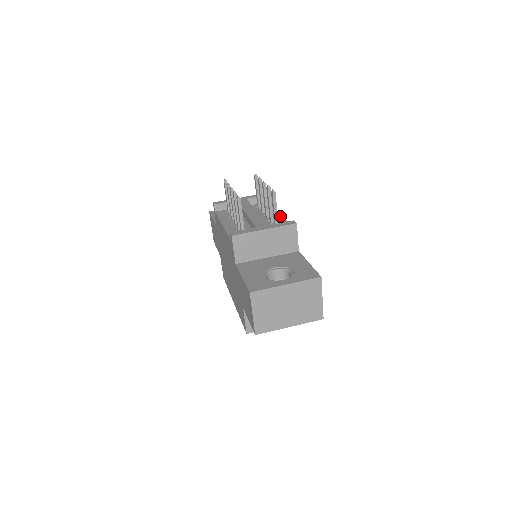
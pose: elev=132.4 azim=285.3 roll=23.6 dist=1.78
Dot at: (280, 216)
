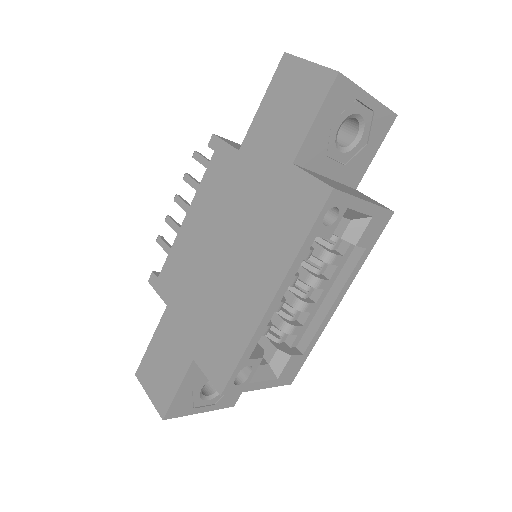
Dot at: occluded
